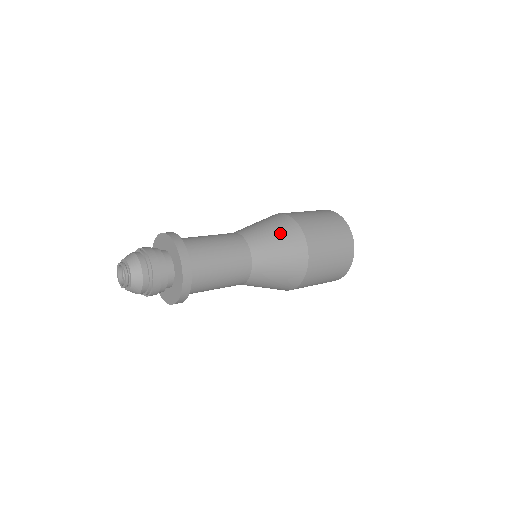
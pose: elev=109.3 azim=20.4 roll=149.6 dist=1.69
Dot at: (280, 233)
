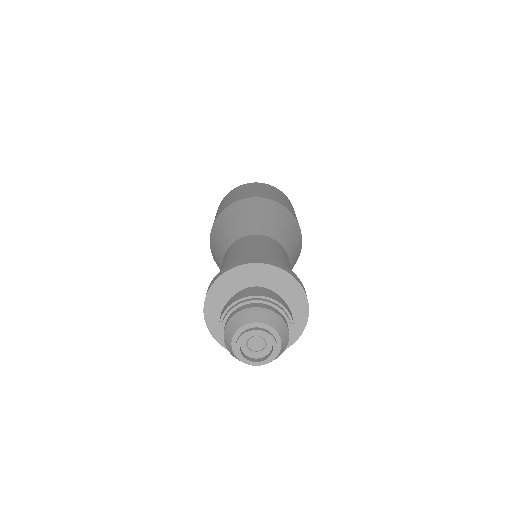
Dot at: (292, 230)
